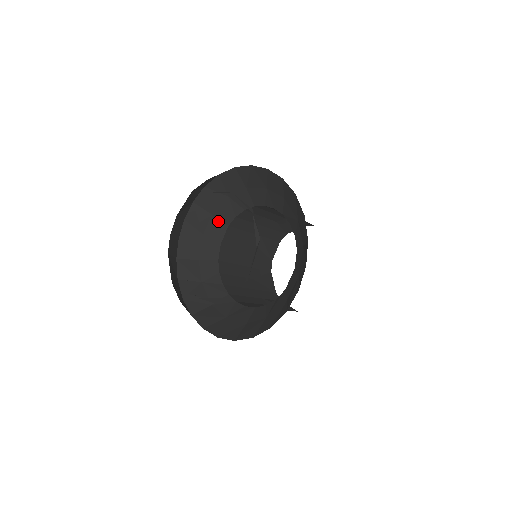
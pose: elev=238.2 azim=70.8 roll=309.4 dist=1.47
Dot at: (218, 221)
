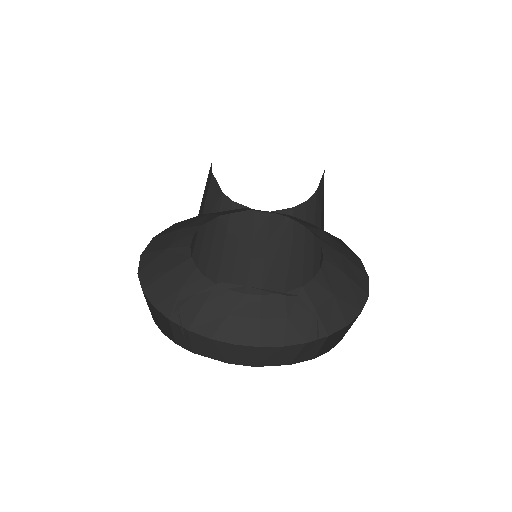
Dot at: (244, 209)
